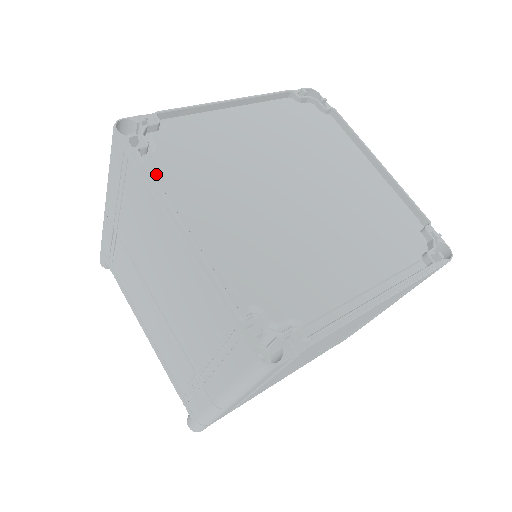
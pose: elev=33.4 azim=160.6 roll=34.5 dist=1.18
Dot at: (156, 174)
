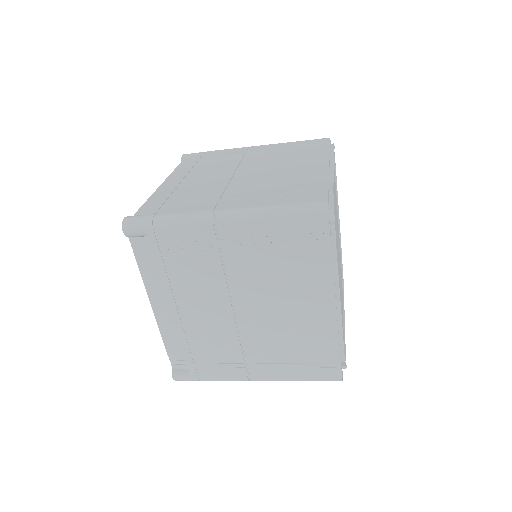
Dot at: occluded
